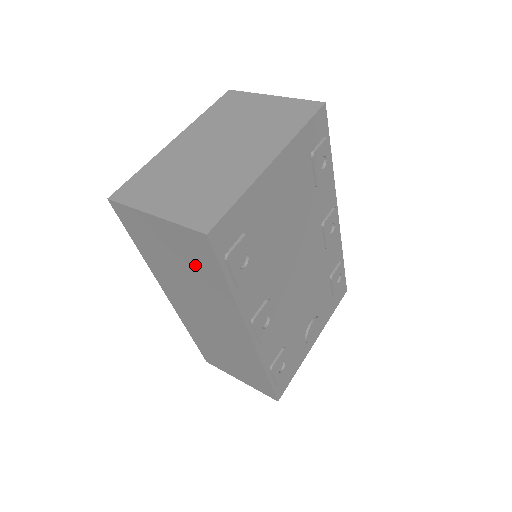
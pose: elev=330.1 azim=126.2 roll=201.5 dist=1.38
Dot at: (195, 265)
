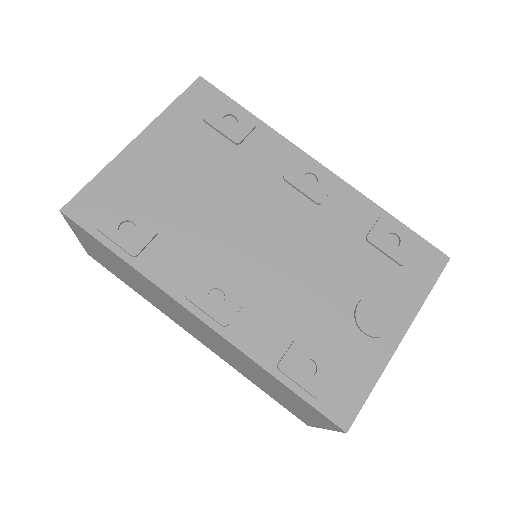
Dot at: (113, 260)
